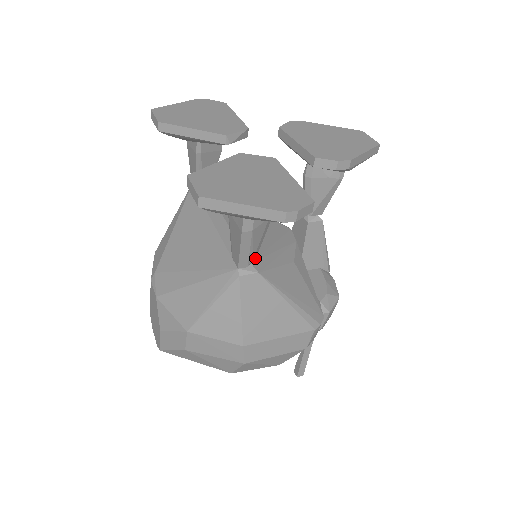
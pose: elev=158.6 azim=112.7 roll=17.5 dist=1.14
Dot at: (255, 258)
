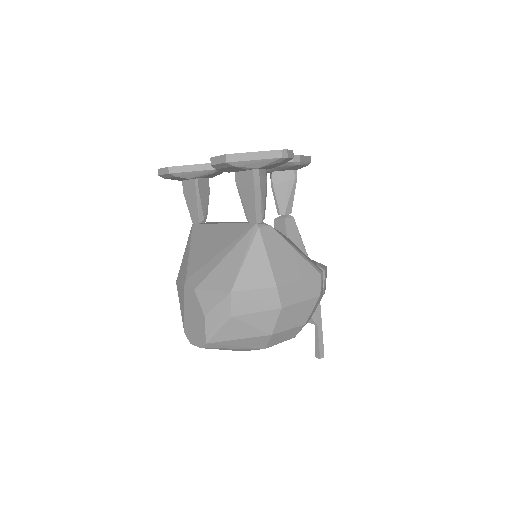
Dot at: (264, 217)
